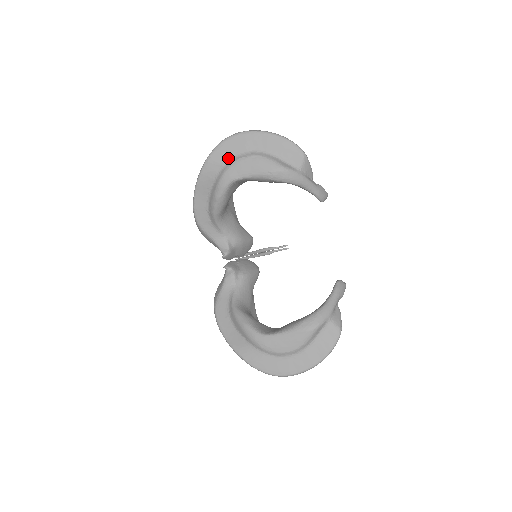
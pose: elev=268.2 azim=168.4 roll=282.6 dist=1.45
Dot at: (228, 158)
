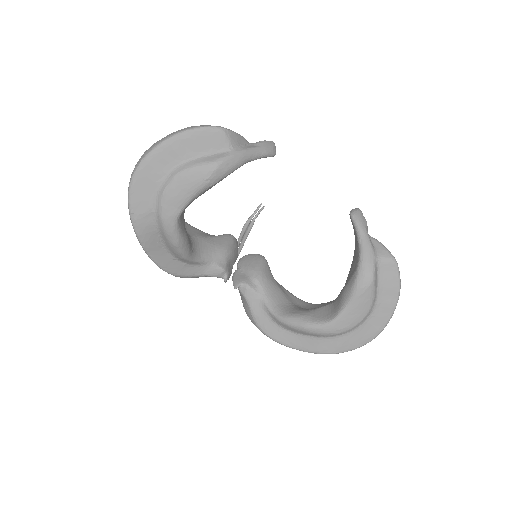
Dot at: (151, 200)
